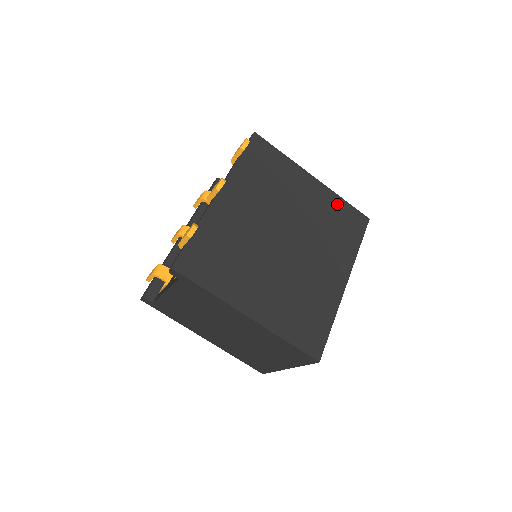
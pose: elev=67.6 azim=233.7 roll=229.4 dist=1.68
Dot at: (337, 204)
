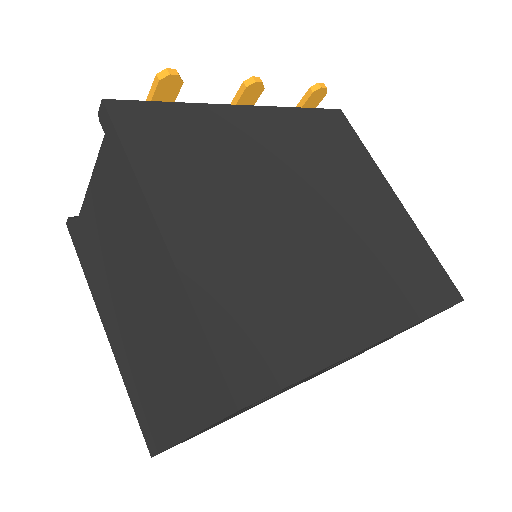
Dot at: (417, 245)
